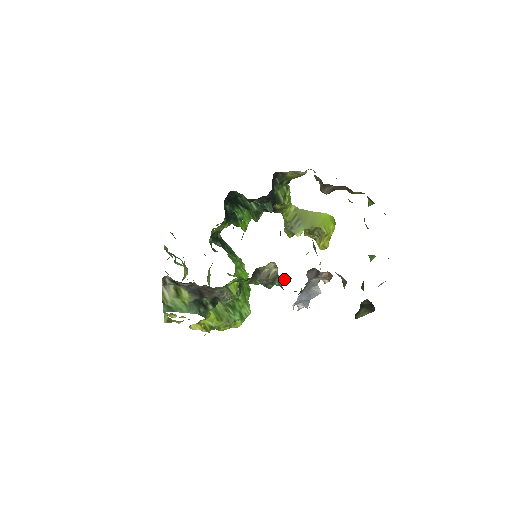
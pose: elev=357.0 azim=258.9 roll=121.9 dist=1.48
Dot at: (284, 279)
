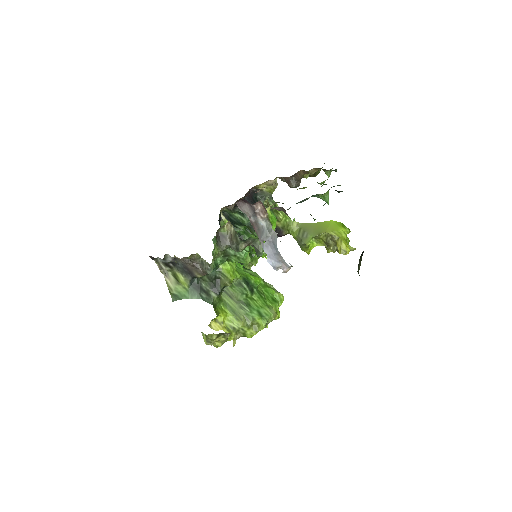
Dot at: (256, 244)
